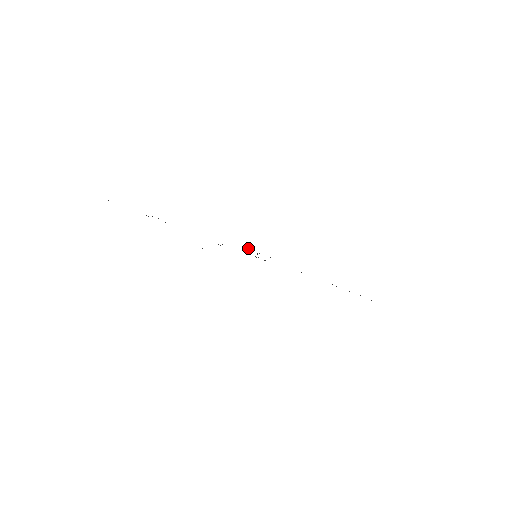
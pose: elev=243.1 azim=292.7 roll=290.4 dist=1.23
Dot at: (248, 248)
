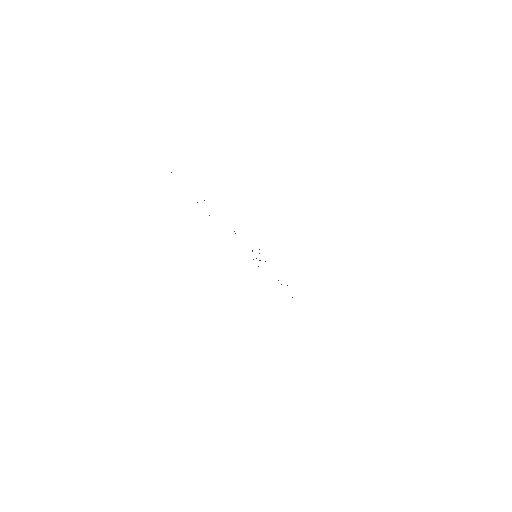
Dot at: occluded
